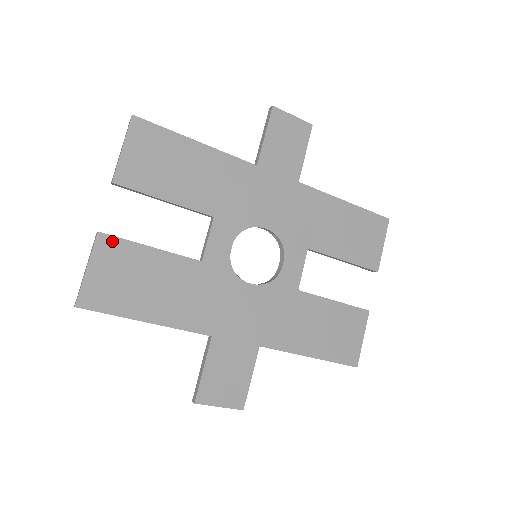
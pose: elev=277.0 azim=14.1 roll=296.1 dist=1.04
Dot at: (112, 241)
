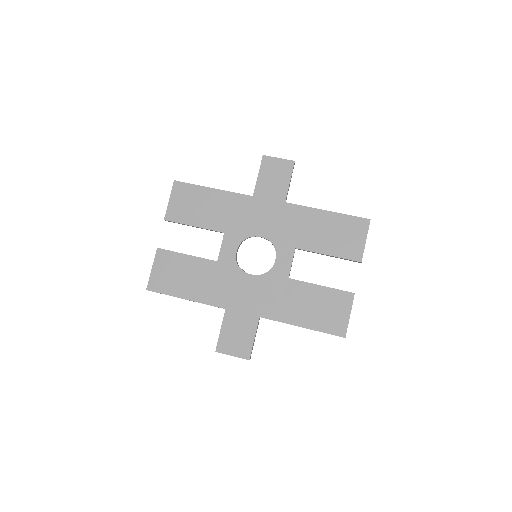
Dot at: (165, 253)
